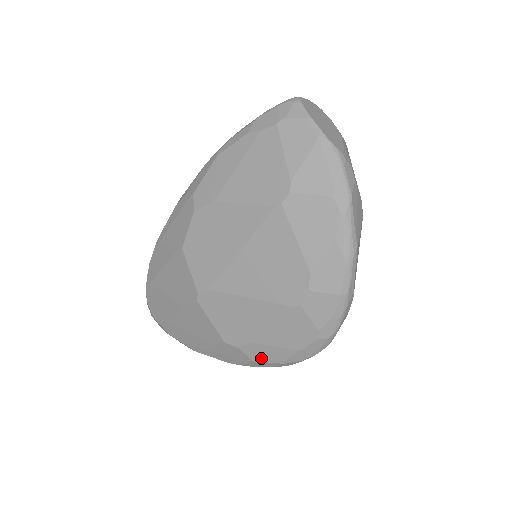
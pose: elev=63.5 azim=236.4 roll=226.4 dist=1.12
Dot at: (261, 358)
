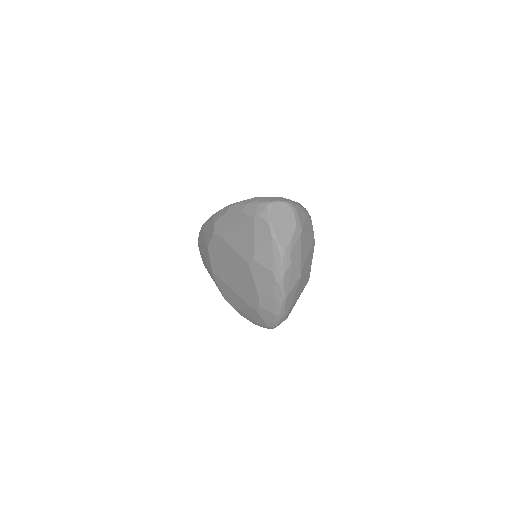
Dot at: (243, 316)
